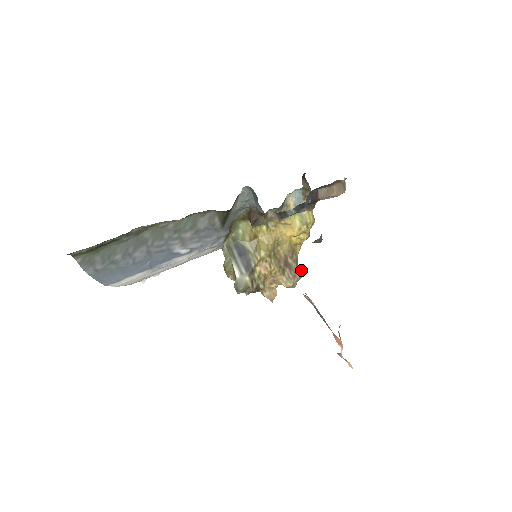
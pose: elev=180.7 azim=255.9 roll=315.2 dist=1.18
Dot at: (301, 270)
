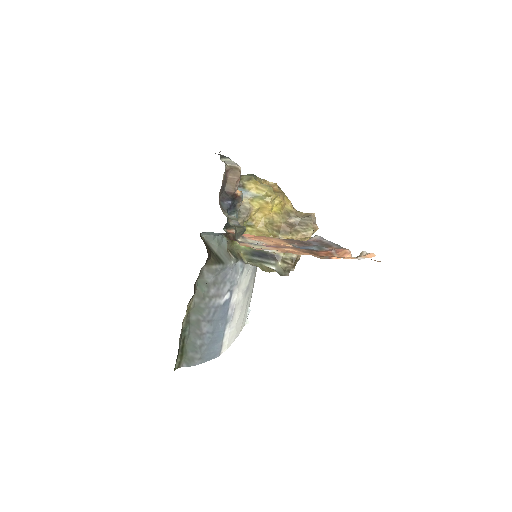
Dot at: (309, 214)
